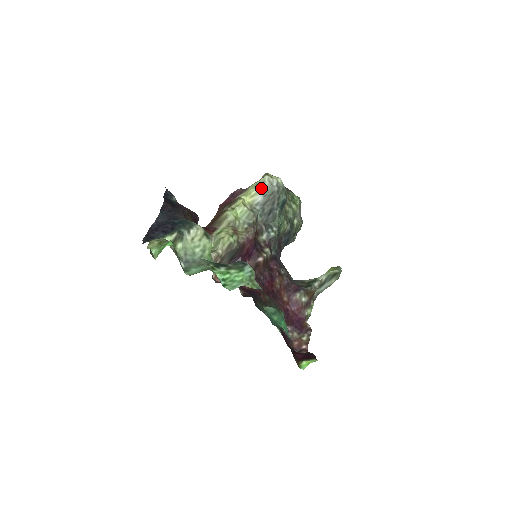
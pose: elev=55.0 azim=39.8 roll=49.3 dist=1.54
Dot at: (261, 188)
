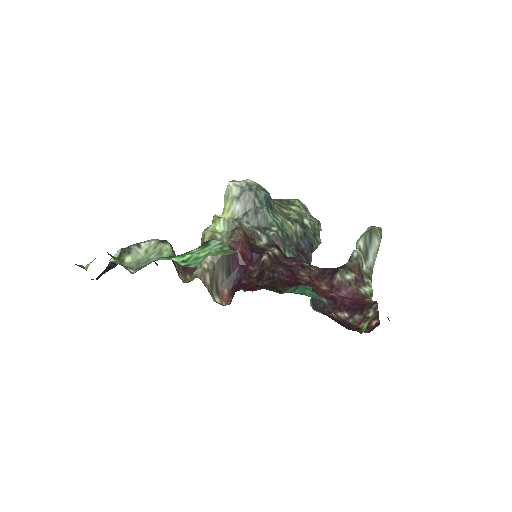
Dot at: (232, 196)
